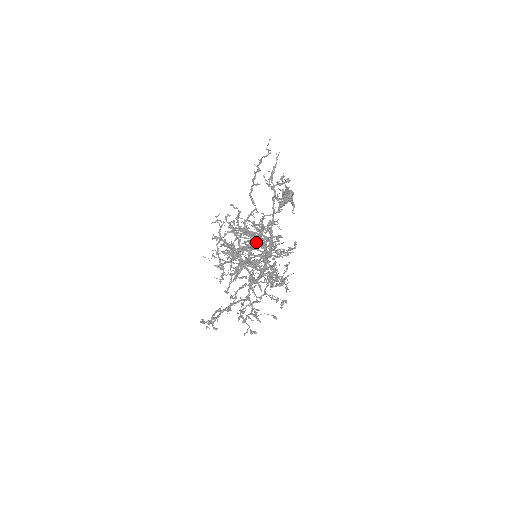
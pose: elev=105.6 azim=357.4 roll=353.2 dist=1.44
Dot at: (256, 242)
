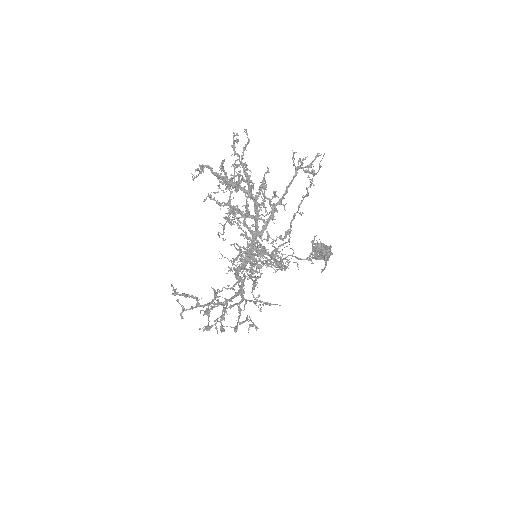
Dot at: (250, 192)
